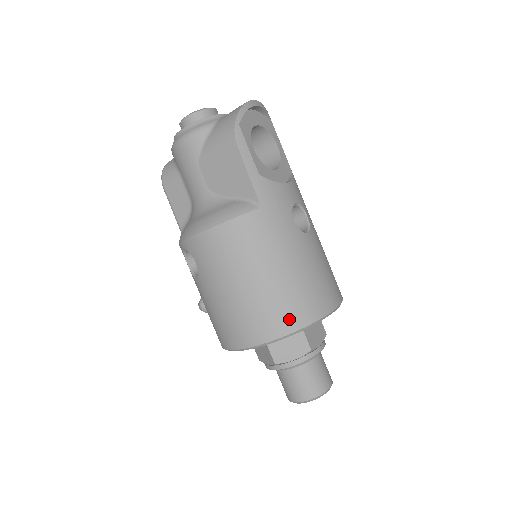
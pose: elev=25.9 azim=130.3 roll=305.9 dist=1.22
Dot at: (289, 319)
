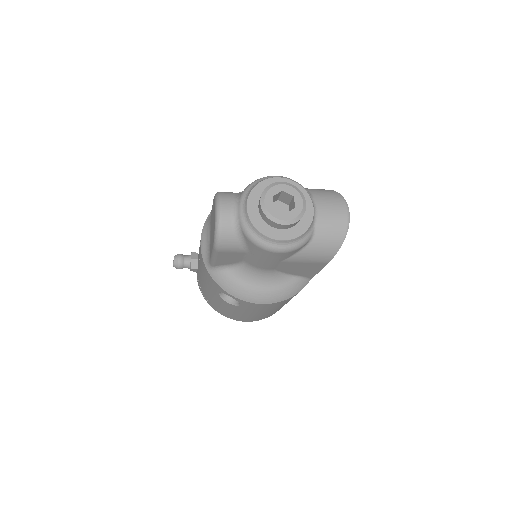
Dot at: occluded
